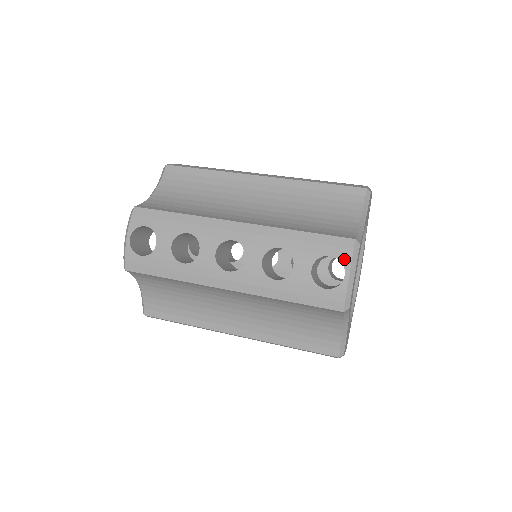
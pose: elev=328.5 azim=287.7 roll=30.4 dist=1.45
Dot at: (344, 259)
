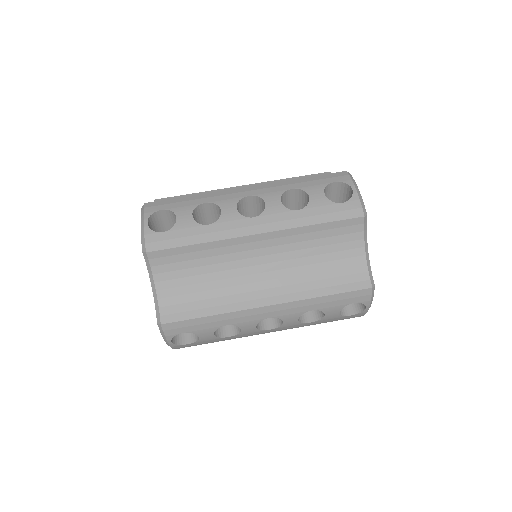
Dot at: (365, 302)
